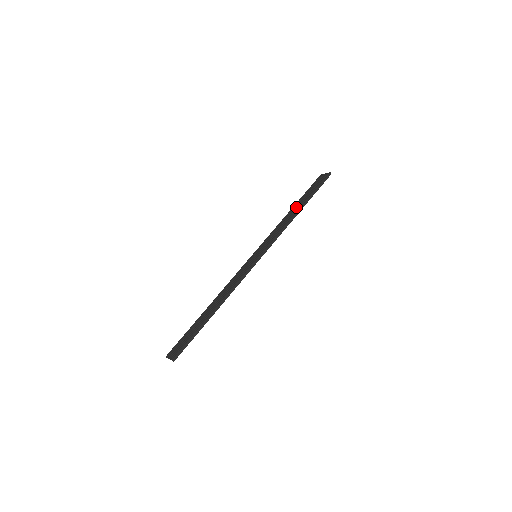
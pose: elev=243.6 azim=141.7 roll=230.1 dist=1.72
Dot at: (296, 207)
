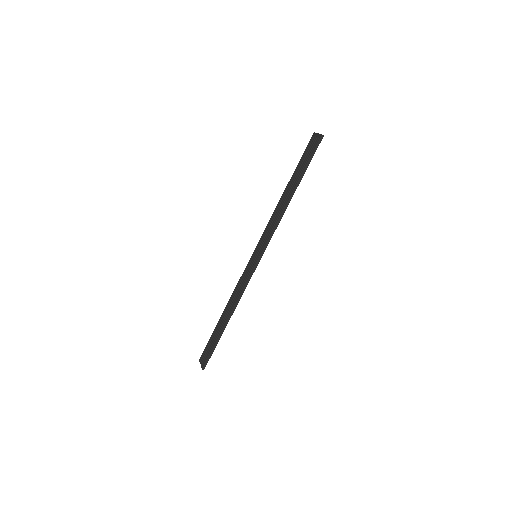
Dot at: (289, 188)
